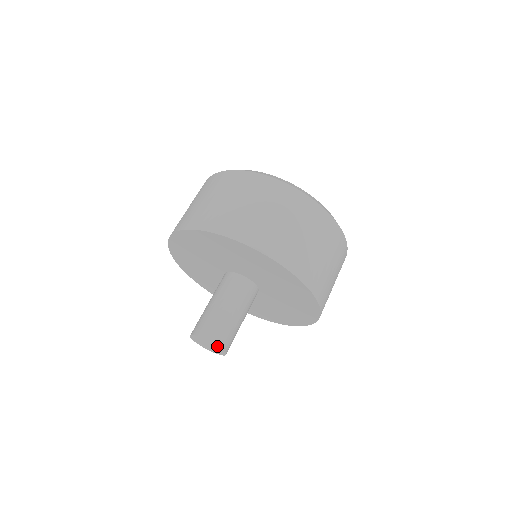
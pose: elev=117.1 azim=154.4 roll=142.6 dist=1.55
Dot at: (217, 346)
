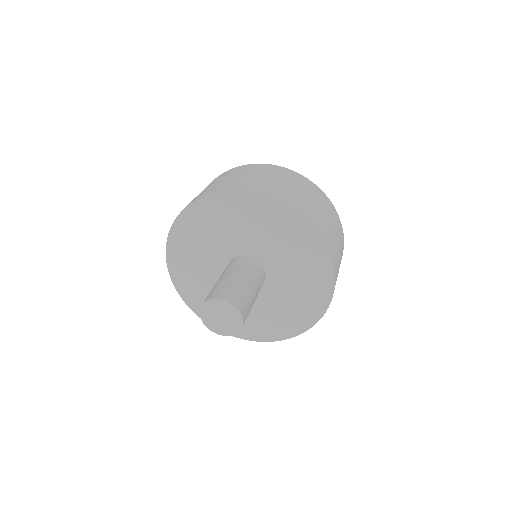
Dot at: (221, 300)
